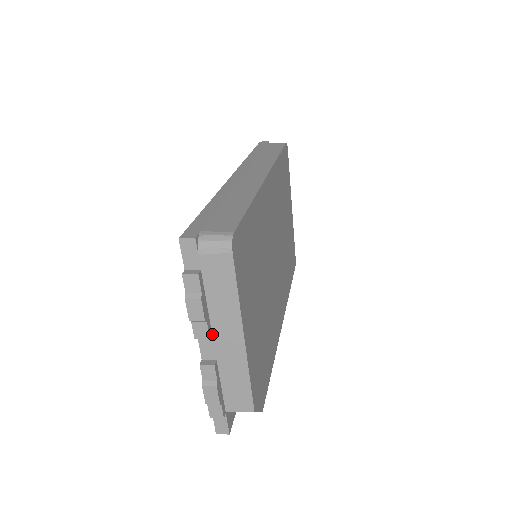
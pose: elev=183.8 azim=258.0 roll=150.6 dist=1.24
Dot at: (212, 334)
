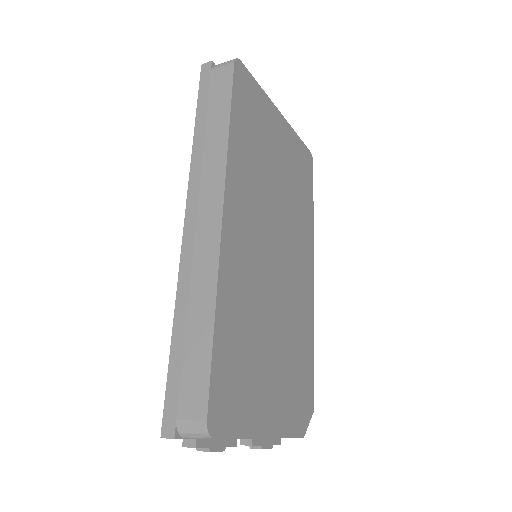
Dot at: occluded
